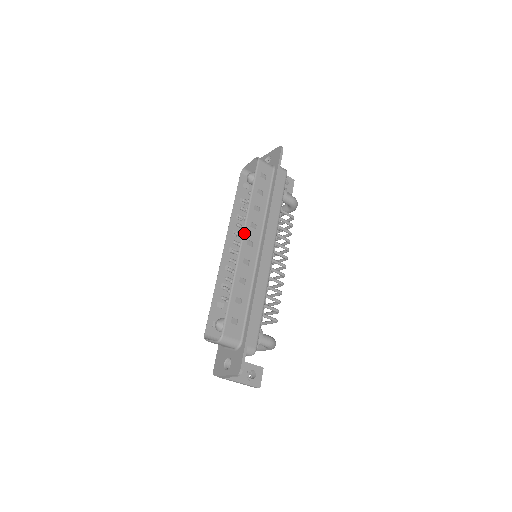
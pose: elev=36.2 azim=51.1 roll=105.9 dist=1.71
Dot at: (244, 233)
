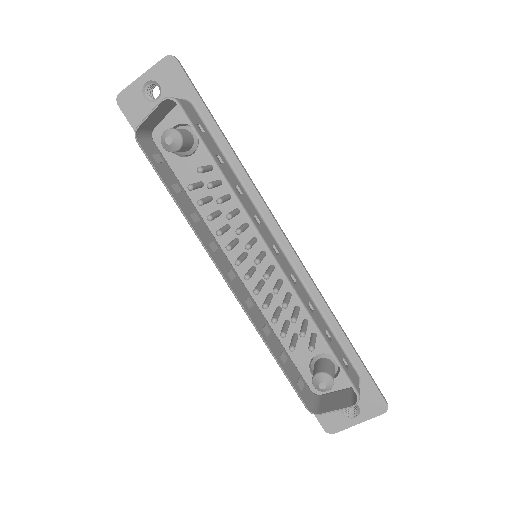
Dot at: (265, 242)
